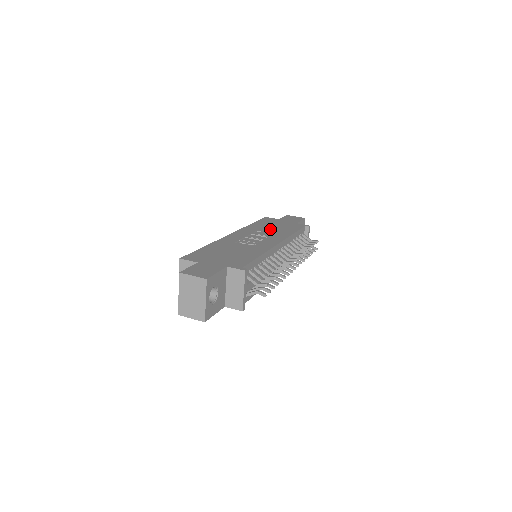
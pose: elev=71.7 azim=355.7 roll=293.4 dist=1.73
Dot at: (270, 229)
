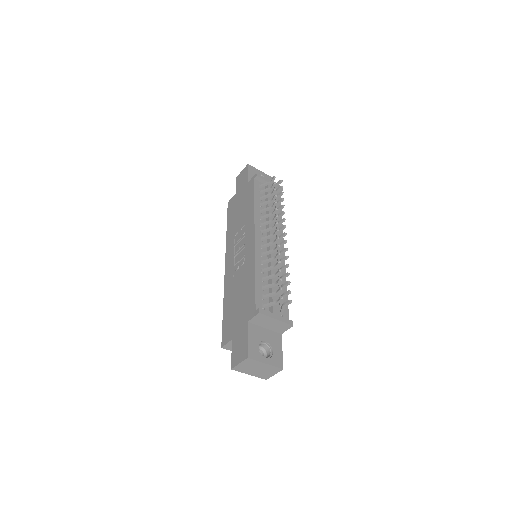
Dot at: (239, 220)
